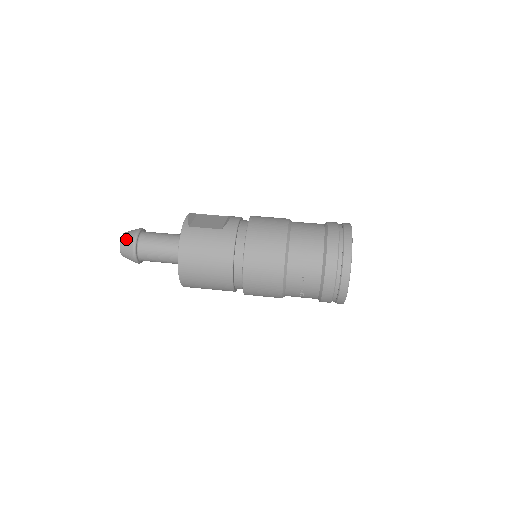
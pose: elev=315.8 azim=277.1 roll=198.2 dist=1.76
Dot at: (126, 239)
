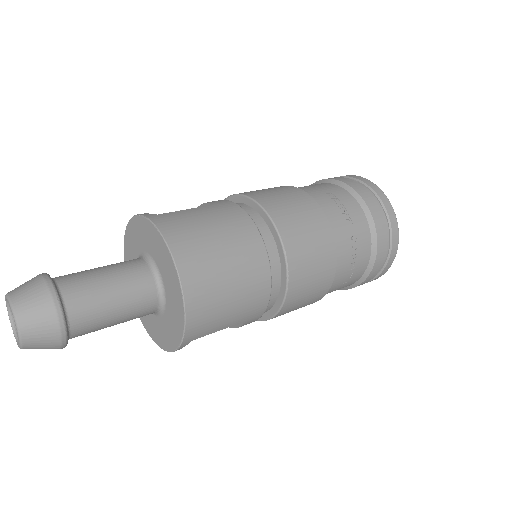
Dot at: (25, 291)
